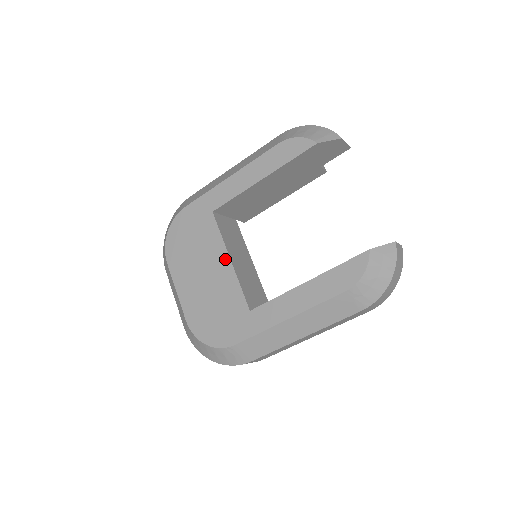
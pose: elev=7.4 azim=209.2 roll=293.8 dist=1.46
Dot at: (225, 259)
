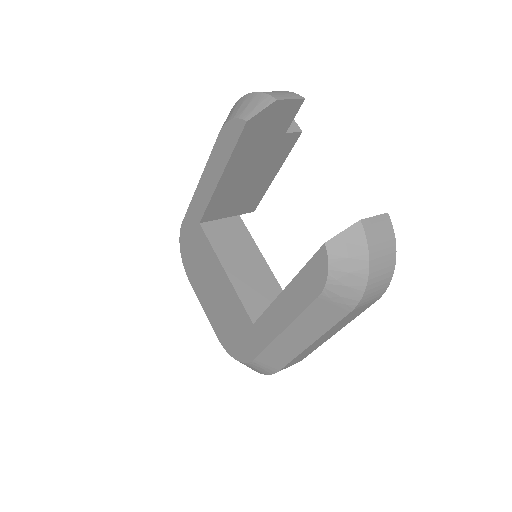
Dot at: (221, 272)
